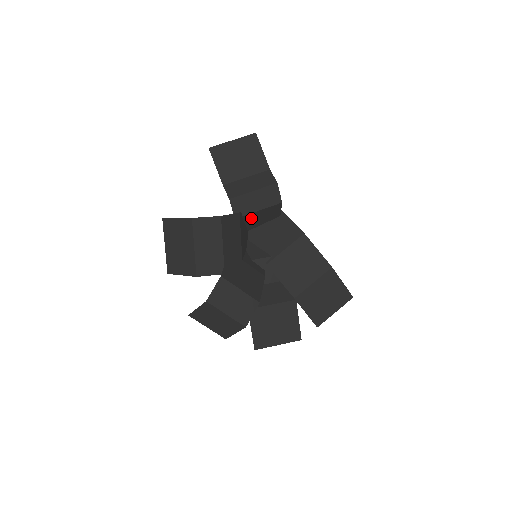
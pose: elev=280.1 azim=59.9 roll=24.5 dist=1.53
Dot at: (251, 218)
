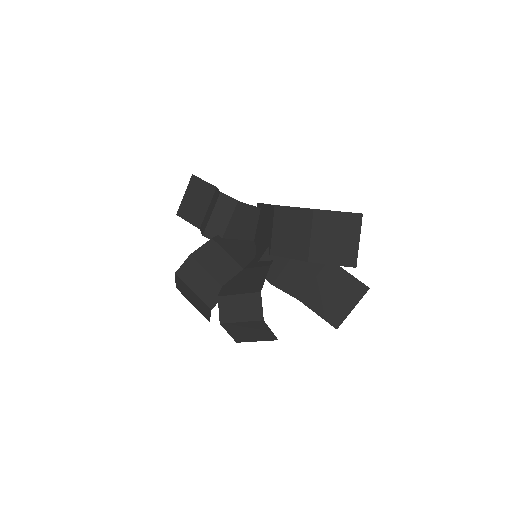
Dot at: (235, 232)
